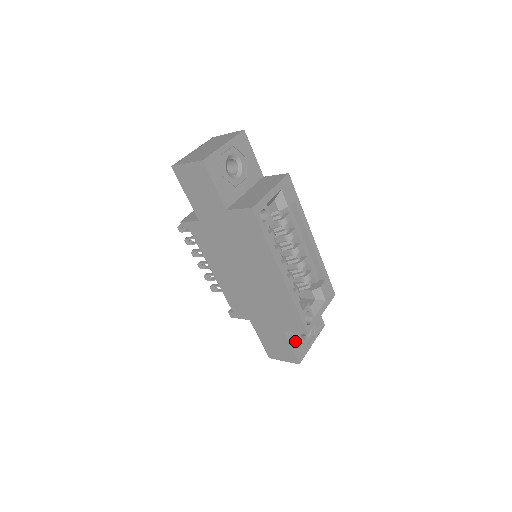
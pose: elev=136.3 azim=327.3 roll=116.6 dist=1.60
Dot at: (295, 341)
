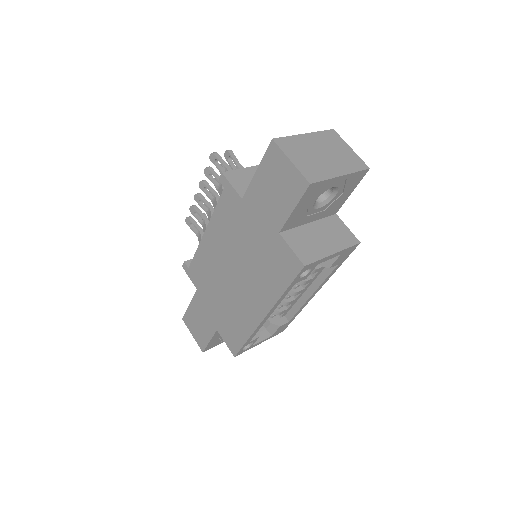
Dot at: (217, 337)
